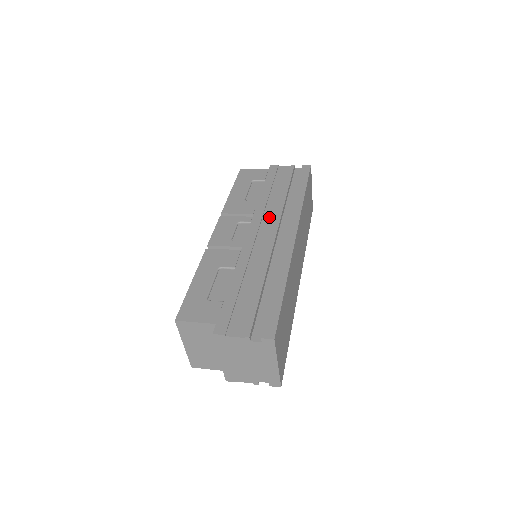
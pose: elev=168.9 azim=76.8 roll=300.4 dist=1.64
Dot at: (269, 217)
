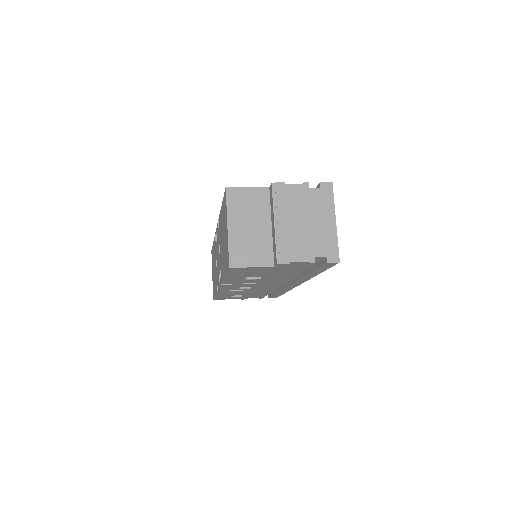
Dot at: occluded
